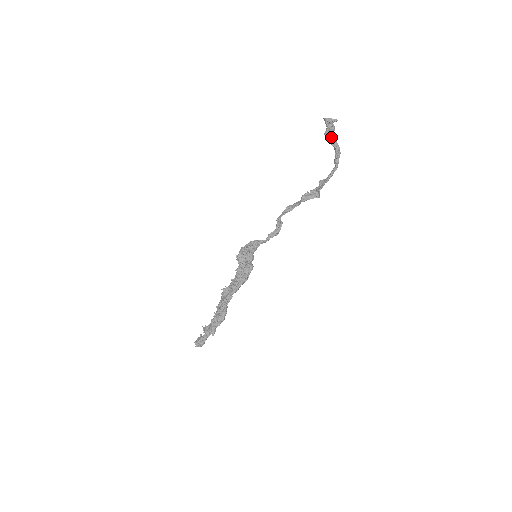
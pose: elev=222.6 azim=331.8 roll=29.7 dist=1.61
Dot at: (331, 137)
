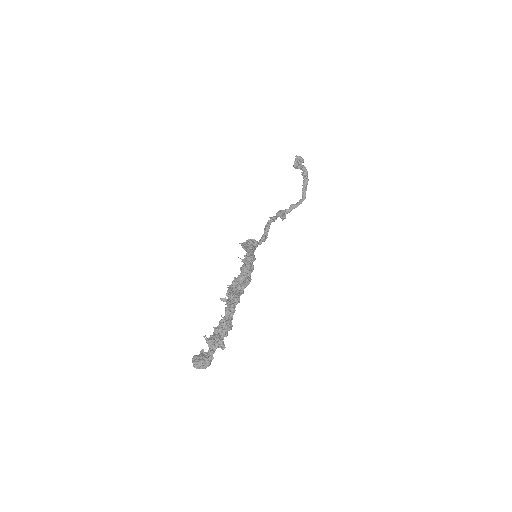
Dot at: occluded
